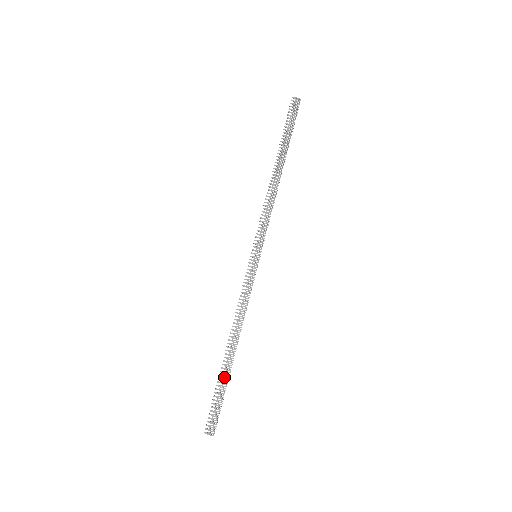
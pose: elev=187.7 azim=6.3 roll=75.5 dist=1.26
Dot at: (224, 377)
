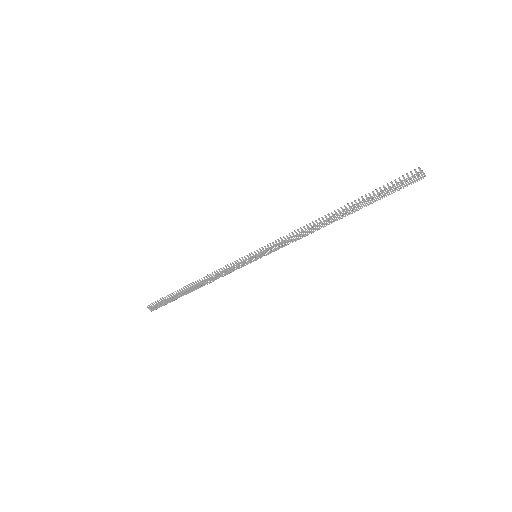
Dot at: (177, 295)
